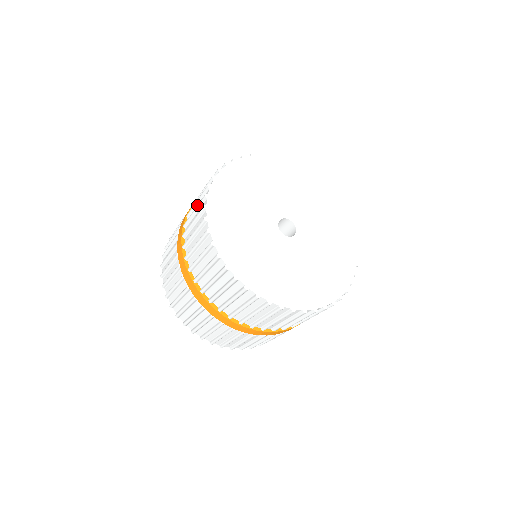
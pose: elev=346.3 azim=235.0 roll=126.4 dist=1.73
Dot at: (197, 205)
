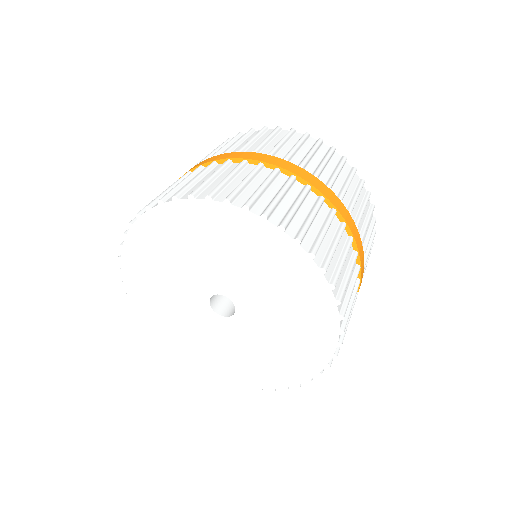
Dot at: occluded
